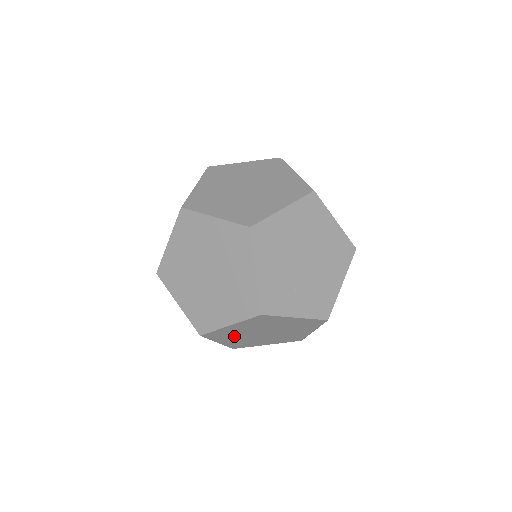
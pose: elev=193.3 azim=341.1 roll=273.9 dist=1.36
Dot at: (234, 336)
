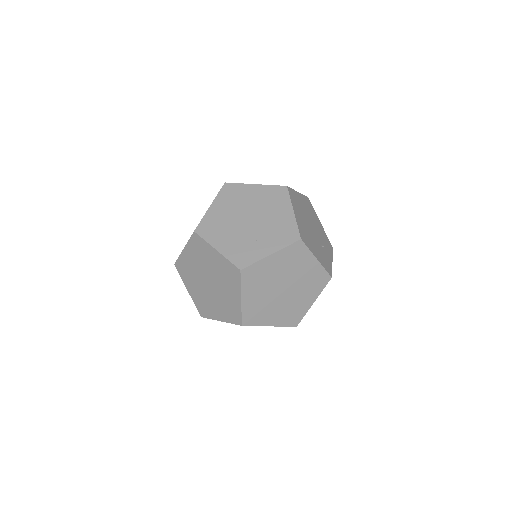
Dot at: (268, 309)
